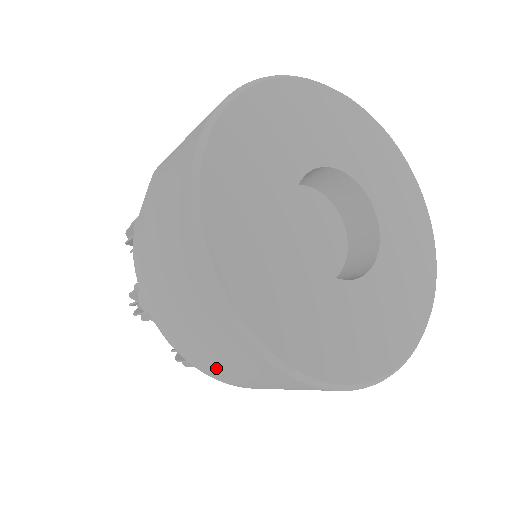
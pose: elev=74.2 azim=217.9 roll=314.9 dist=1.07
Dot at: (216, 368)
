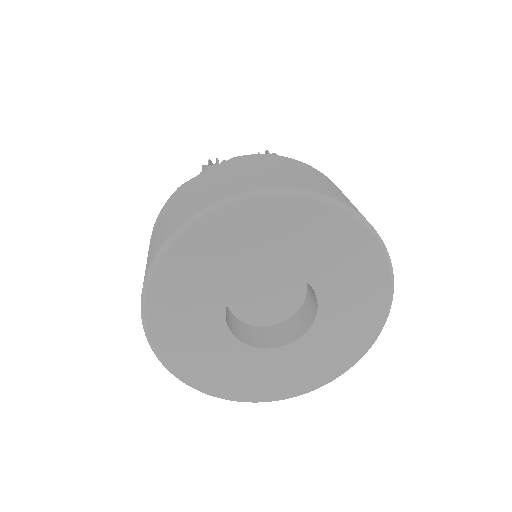
Dot at: occluded
